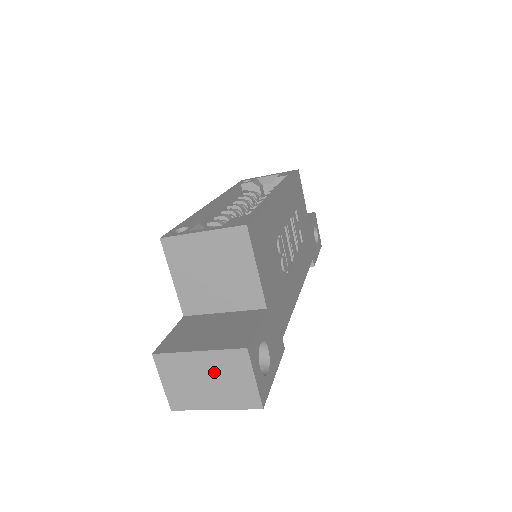
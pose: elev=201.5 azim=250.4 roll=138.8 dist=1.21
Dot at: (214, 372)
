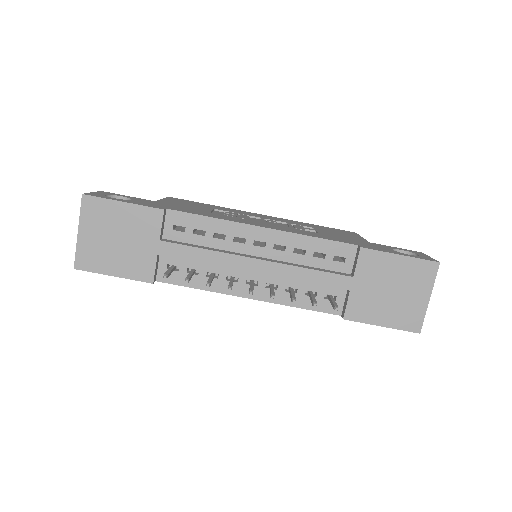
Dot at: occluded
